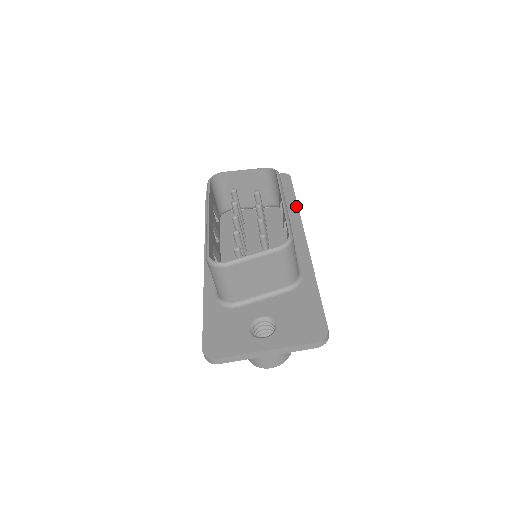
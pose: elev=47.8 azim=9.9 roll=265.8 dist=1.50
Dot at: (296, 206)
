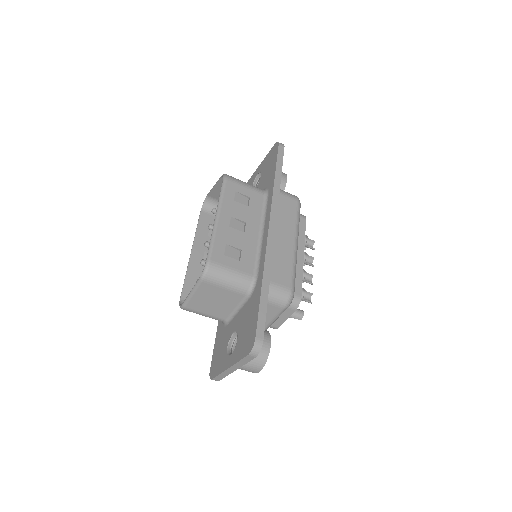
Dot at: (272, 186)
